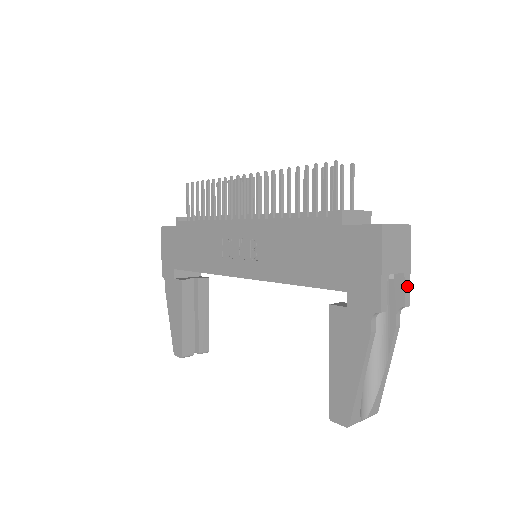
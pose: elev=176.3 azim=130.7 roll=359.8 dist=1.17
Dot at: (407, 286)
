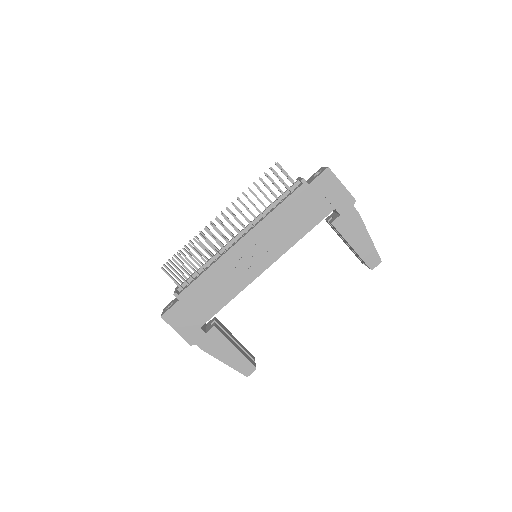
Dot at: occluded
